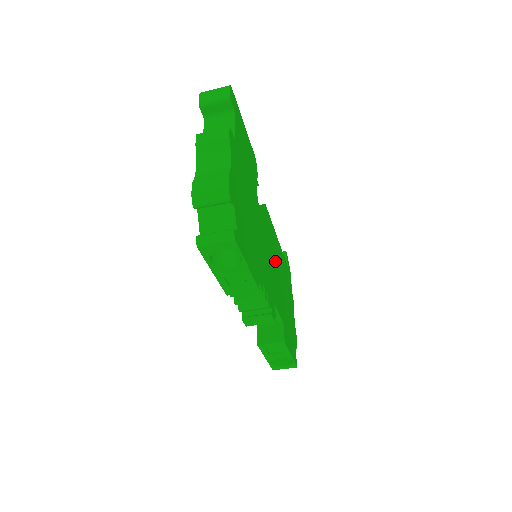
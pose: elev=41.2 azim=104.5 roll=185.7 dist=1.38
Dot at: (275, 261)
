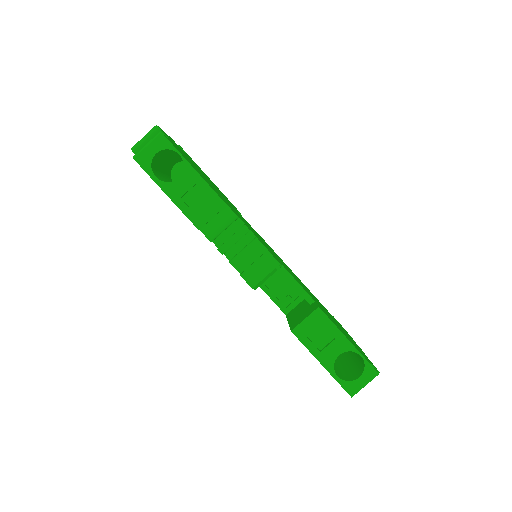
Dot at: occluded
